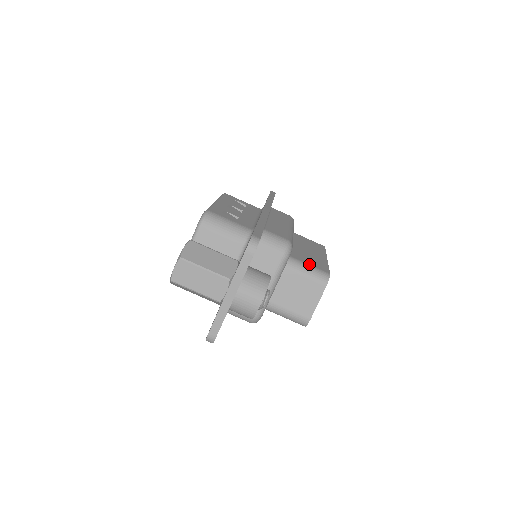
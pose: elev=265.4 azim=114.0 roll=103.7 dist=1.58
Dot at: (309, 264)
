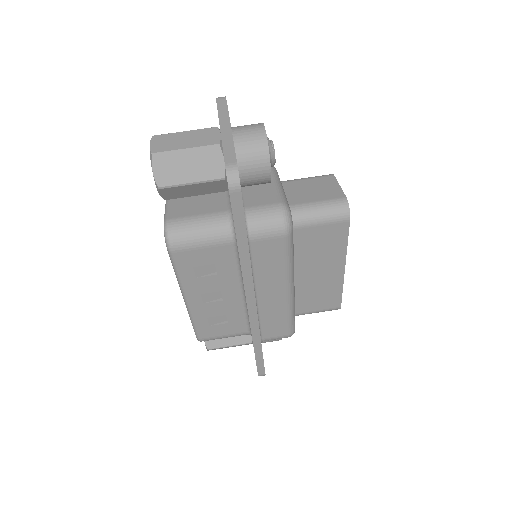
Dot at: occluded
